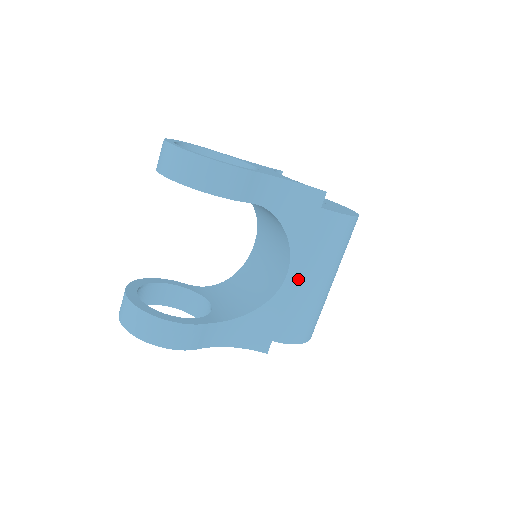
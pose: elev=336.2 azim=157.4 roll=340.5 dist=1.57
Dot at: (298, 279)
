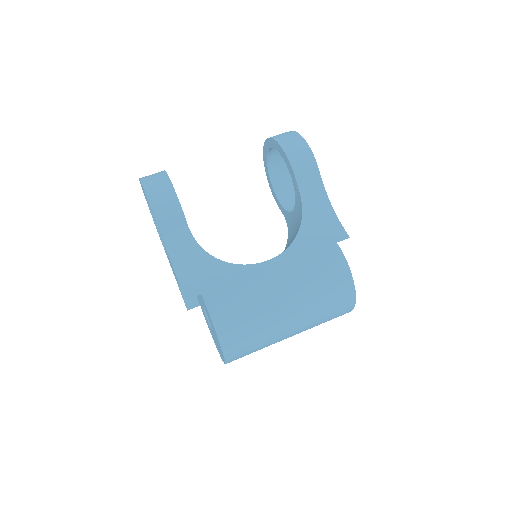
Dot at: (272, 271)
